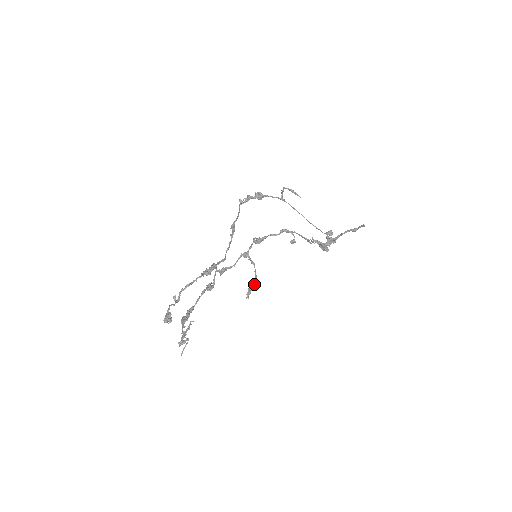
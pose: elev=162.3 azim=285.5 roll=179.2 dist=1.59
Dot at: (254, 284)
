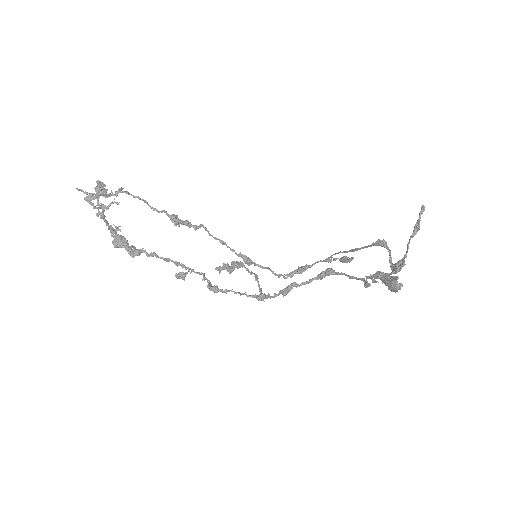
Dot at: (235, 262)
